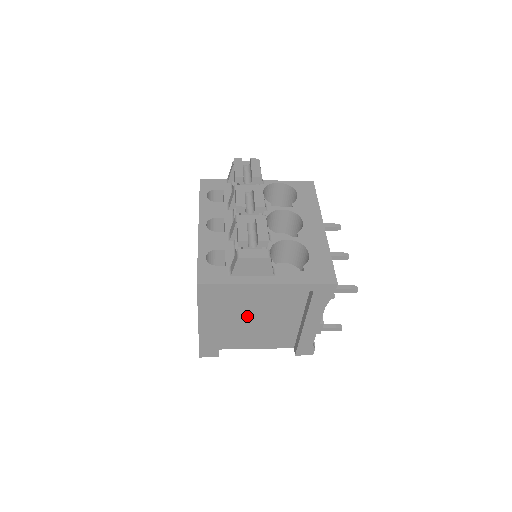
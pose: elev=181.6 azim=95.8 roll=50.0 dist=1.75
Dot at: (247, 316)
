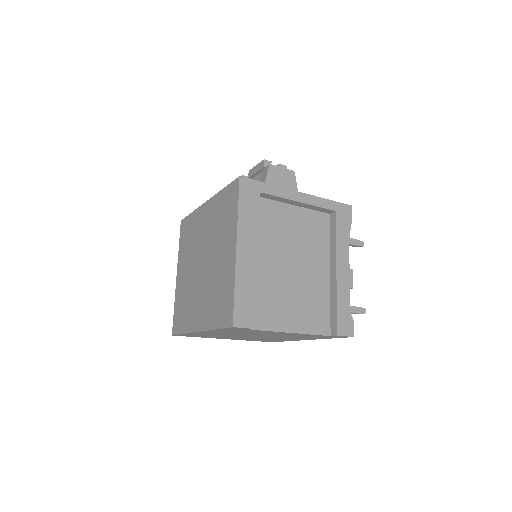
Dot at: (279, 259)
